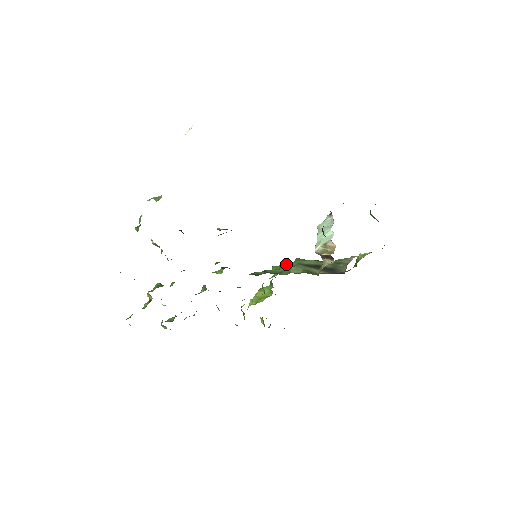
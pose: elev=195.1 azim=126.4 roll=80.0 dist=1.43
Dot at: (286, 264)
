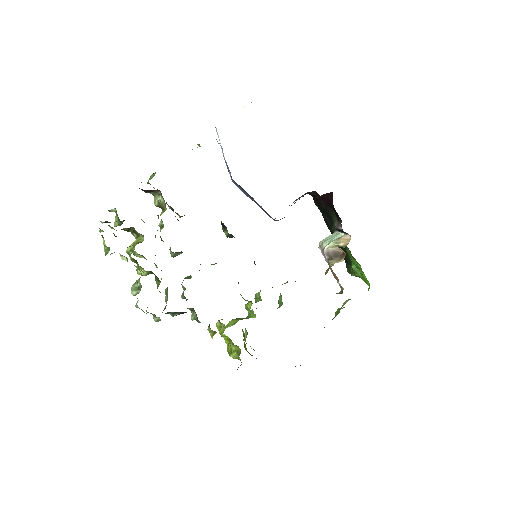
Dot at: occluded
